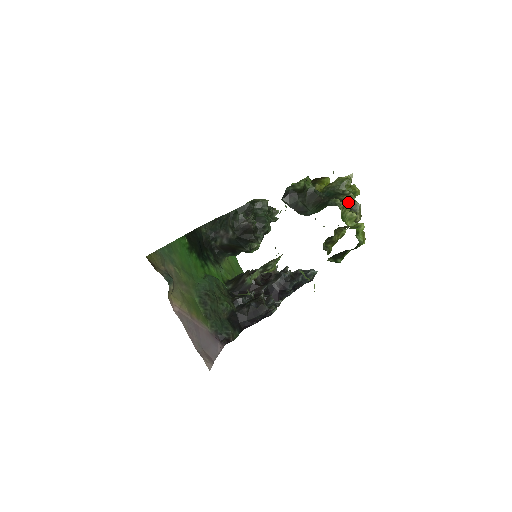
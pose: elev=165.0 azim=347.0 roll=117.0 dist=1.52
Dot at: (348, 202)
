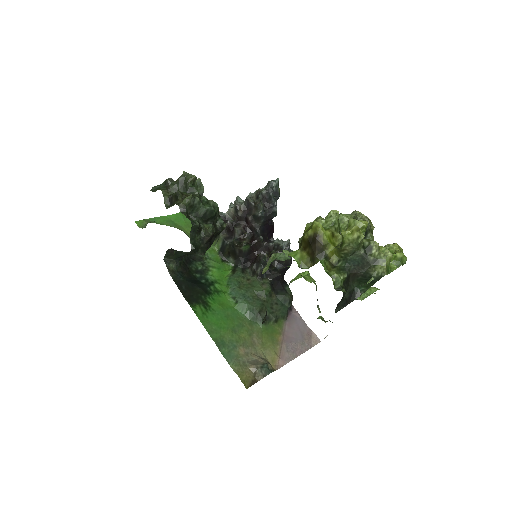
Dot at: (382, 259)
